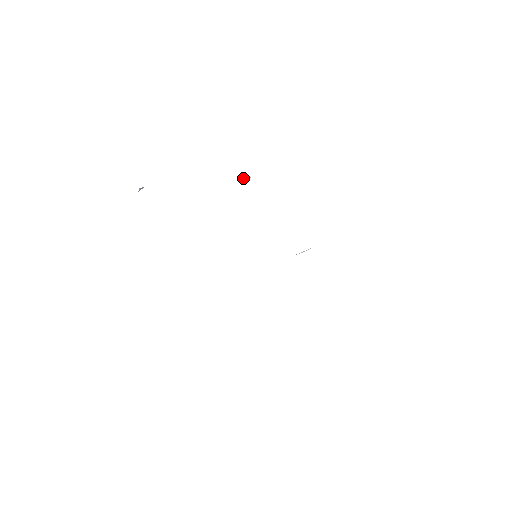
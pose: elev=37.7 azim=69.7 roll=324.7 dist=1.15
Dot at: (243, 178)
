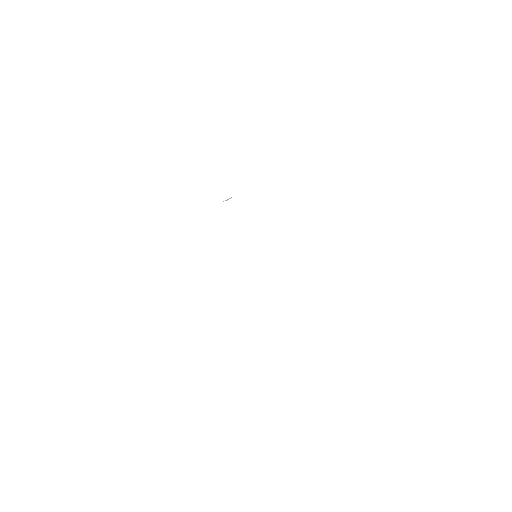
Dot at: (226, 200)
